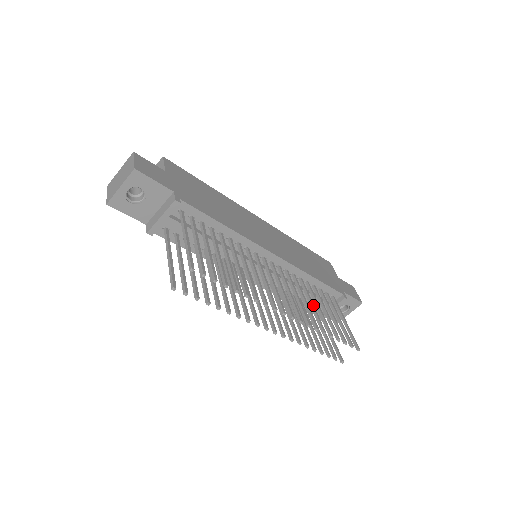
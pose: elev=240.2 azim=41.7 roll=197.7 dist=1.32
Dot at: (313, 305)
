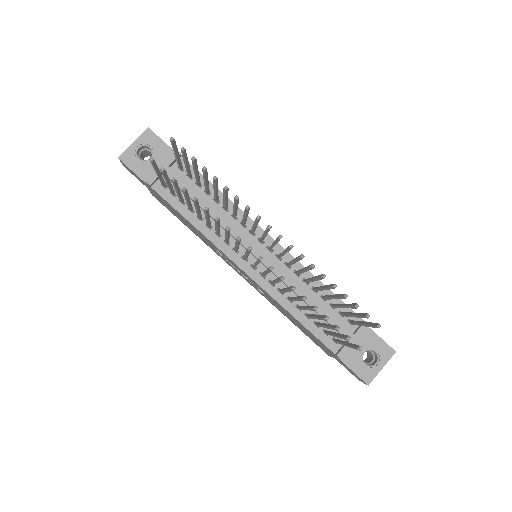
Dot at: occluded
